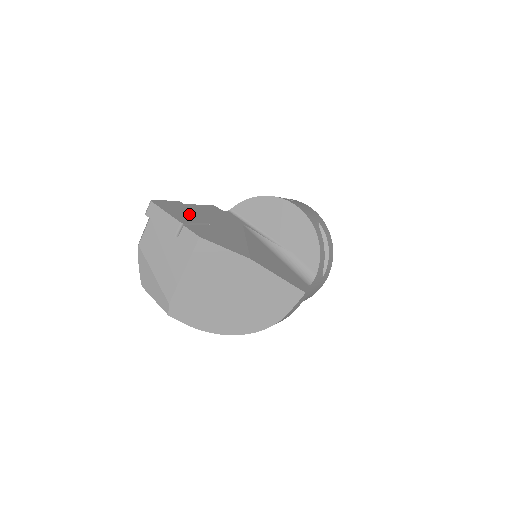
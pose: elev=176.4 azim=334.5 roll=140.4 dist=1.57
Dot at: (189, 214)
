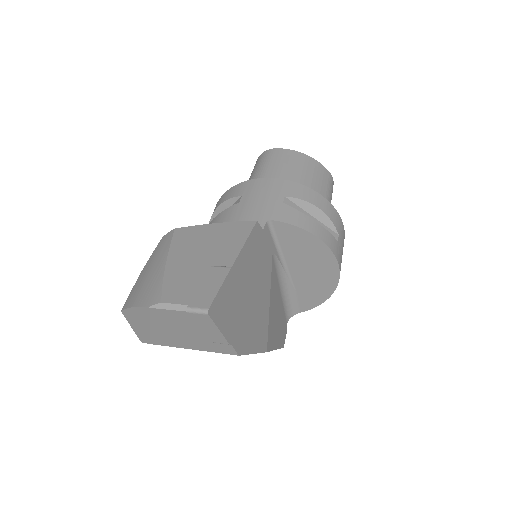
Dot at: (237, 303)
